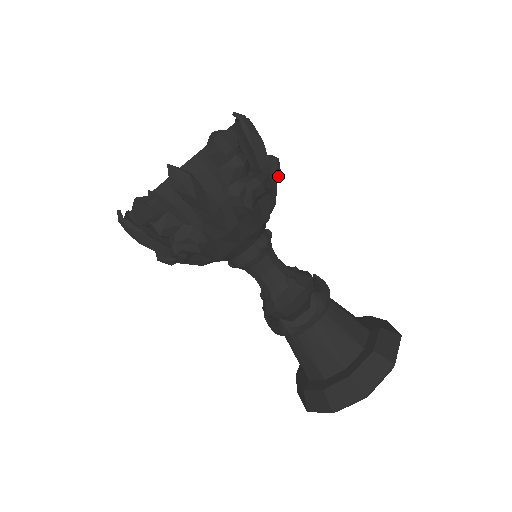
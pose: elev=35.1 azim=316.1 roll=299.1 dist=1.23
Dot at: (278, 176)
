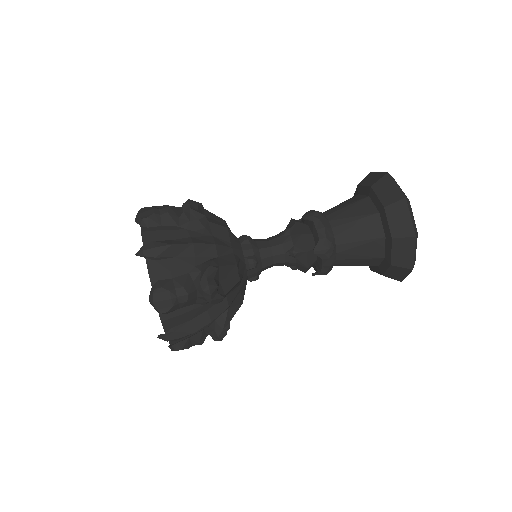
Dot at: (206, 220)
